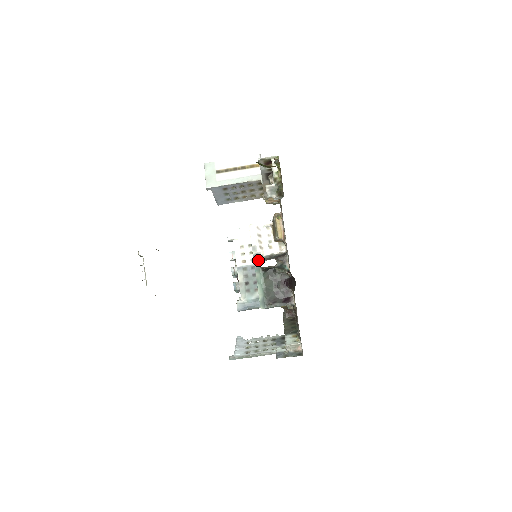
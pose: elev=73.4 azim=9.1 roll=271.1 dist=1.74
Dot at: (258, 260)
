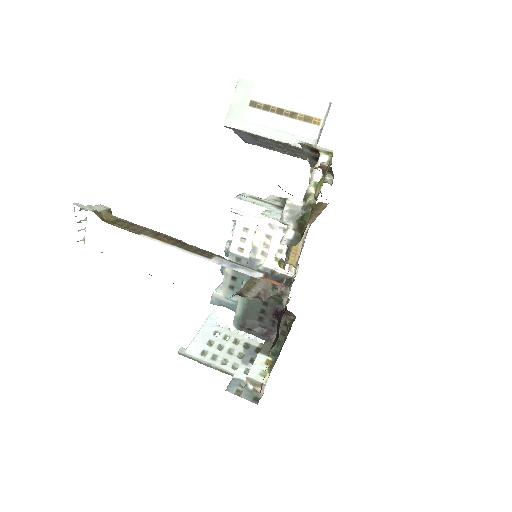
Dot at: occluded
